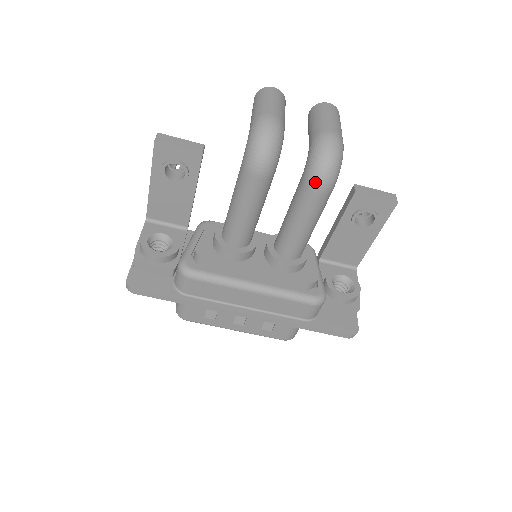
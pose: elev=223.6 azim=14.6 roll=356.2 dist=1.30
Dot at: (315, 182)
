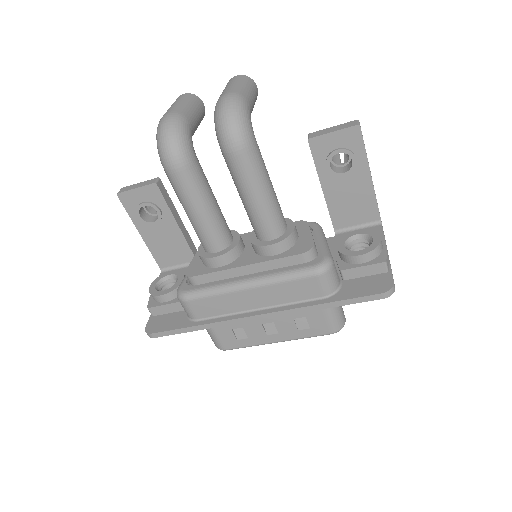
Dot at: (226, 146)
